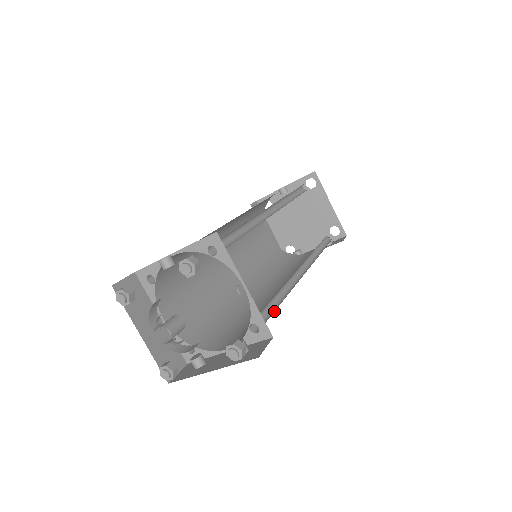
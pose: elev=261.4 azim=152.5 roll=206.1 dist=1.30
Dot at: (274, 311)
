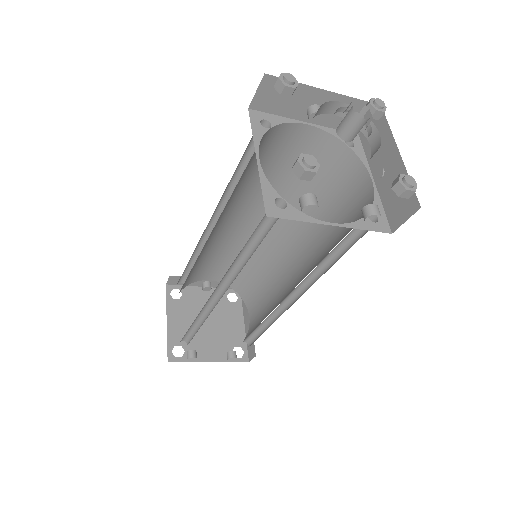
Dot at: (346, 251)
